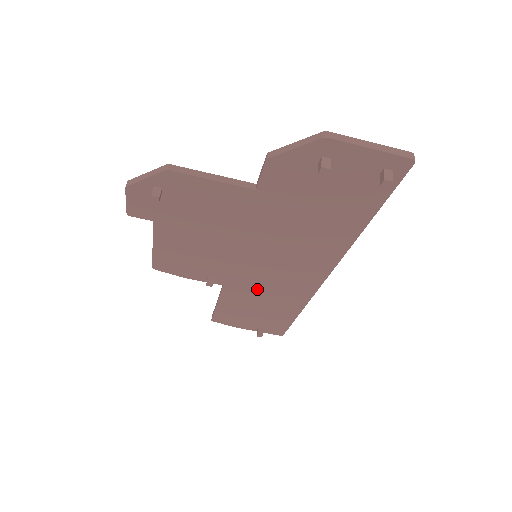
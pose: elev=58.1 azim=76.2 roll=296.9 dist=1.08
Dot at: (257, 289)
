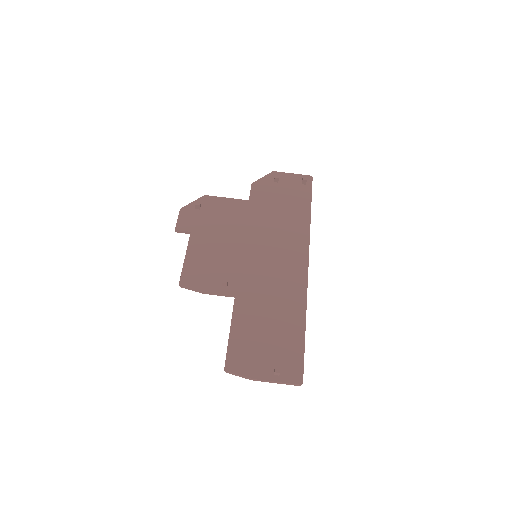
Dot at: (262, 294)
